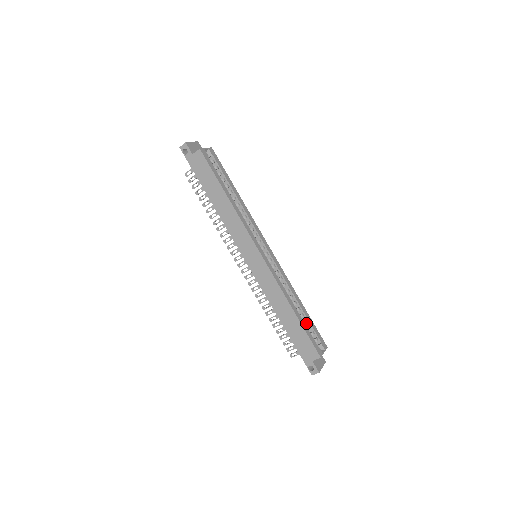
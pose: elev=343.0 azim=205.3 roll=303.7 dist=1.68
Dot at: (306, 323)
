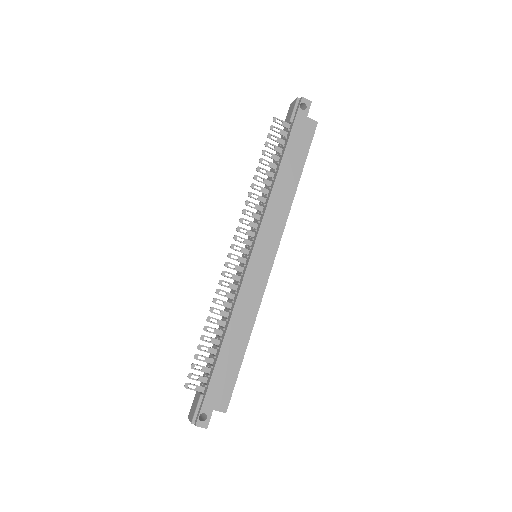
Dot at: occluded
